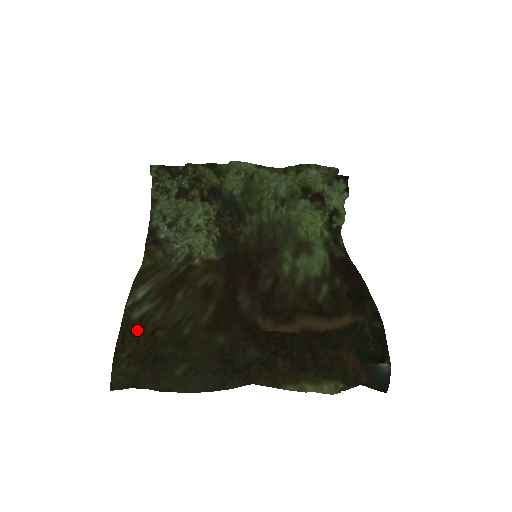
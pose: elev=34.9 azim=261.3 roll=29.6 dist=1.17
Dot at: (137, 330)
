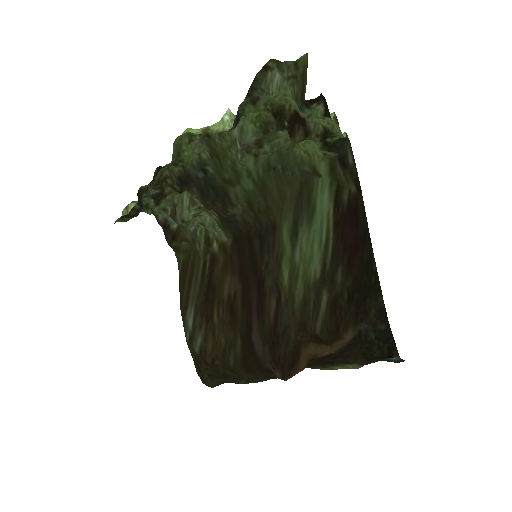
Dot at: (203, 363)
